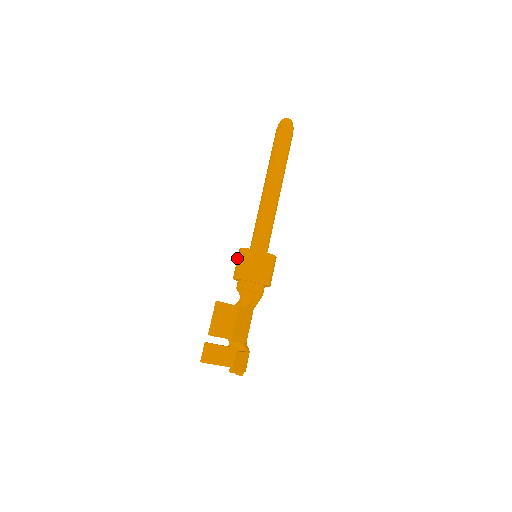
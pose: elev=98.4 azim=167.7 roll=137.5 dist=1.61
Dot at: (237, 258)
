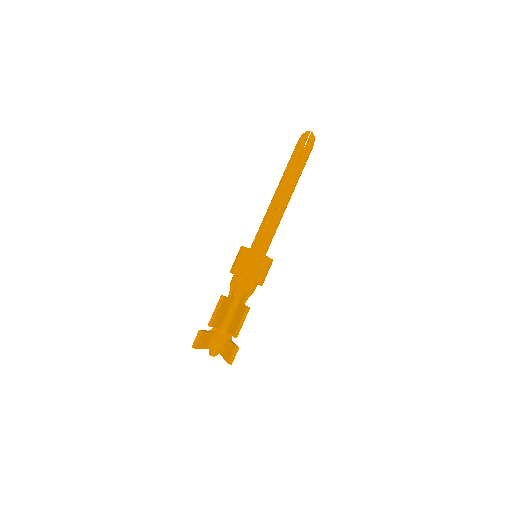
Dot at: (243, 256)
